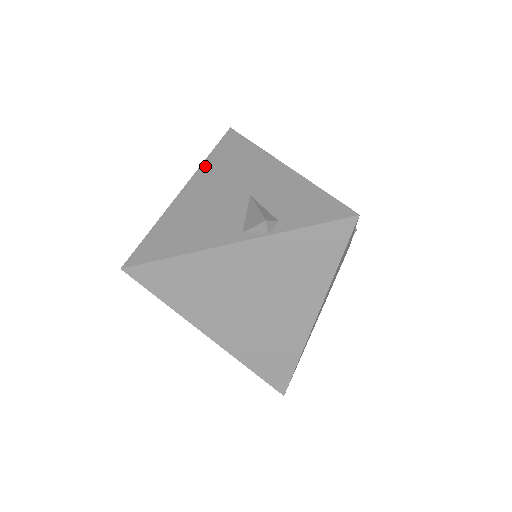
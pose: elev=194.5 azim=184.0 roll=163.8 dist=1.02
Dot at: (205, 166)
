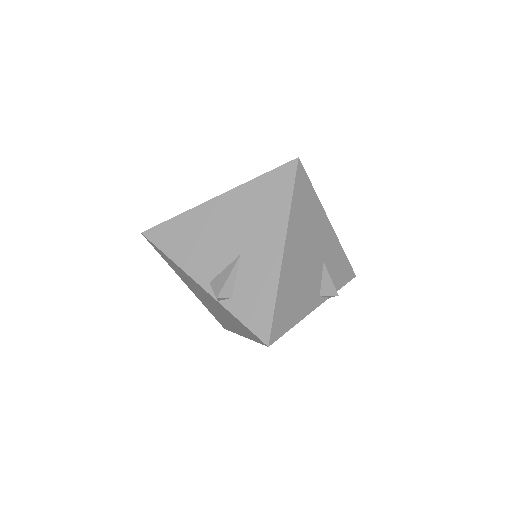
Dot at: (246, 188)
